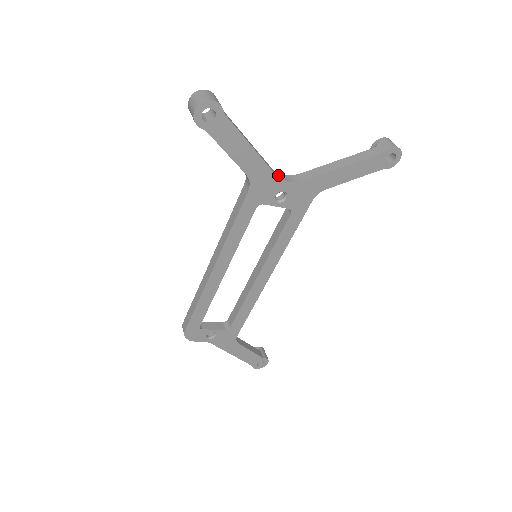
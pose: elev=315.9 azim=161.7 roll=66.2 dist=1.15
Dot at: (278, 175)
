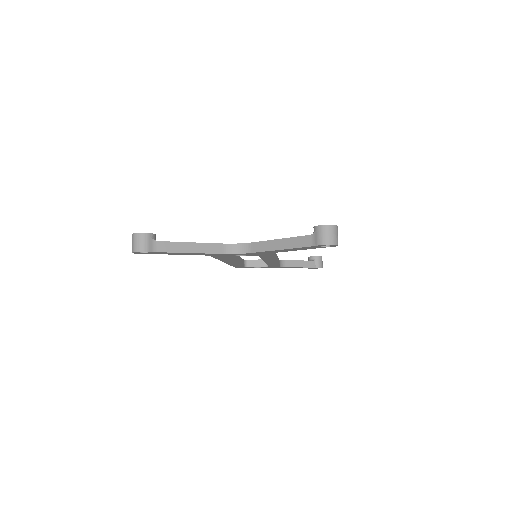
Dot at: (229, 249)
